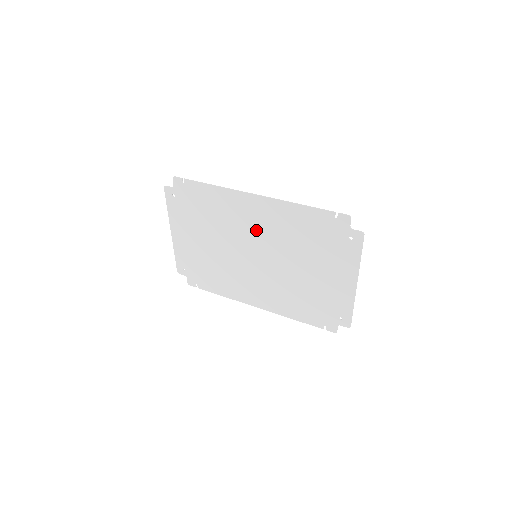
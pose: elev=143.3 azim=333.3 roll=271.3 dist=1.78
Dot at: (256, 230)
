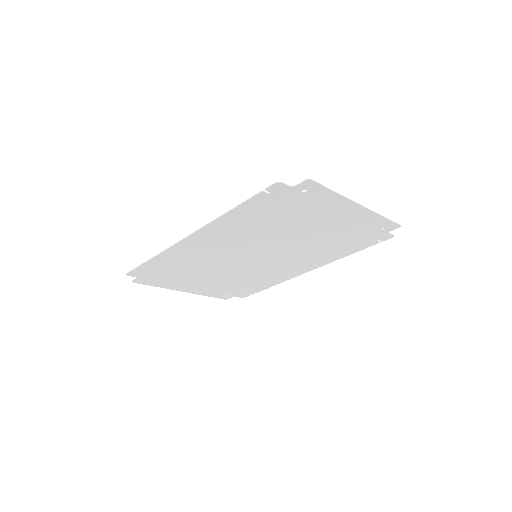
Dot at: (228, 248)
